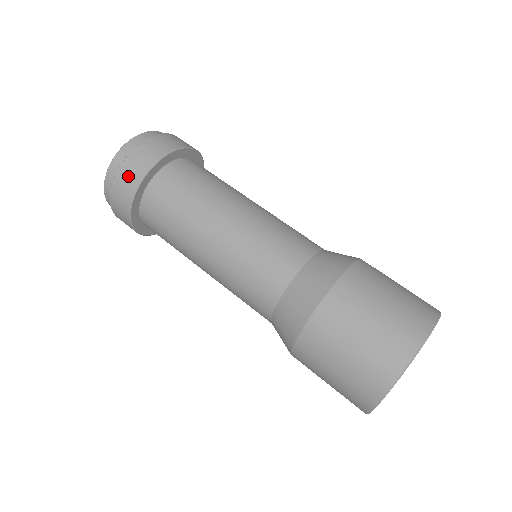
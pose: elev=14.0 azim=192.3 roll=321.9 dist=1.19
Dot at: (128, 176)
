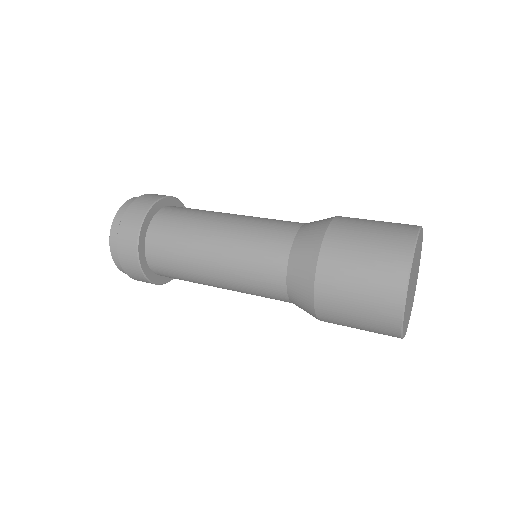
Dot at: (133, 217)
